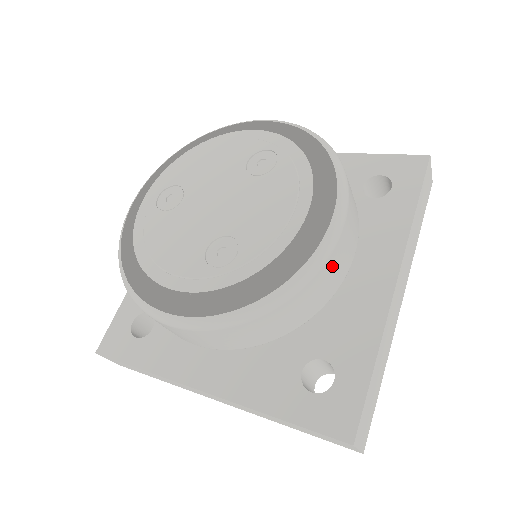
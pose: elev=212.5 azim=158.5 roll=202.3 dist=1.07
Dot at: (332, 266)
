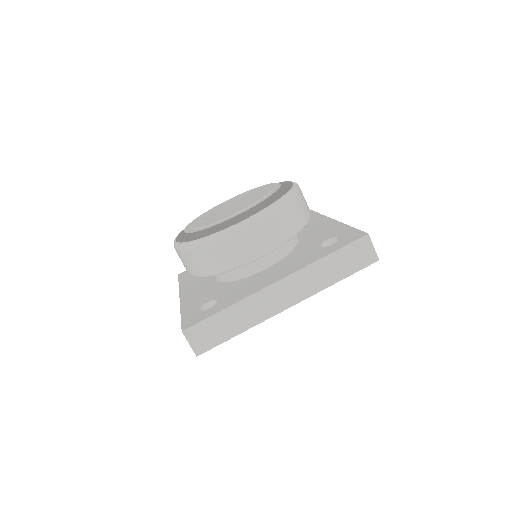
Dot at: occluded
